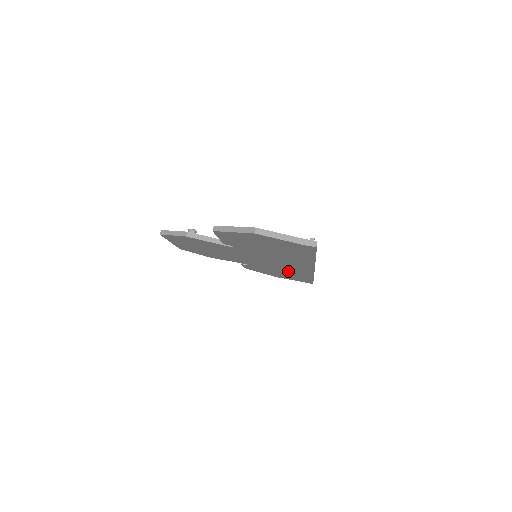
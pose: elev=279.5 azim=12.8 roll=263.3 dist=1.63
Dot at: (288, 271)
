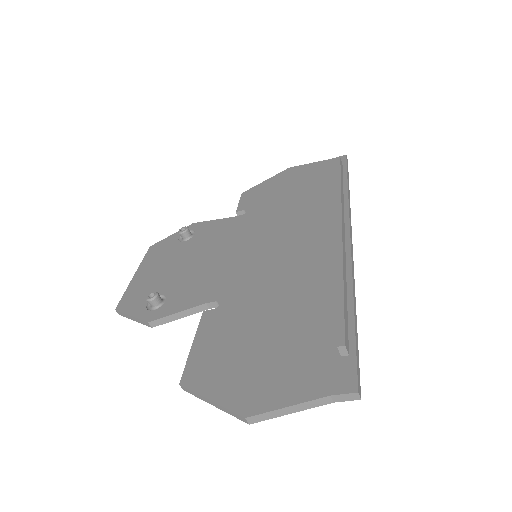
Dot at: occluded
